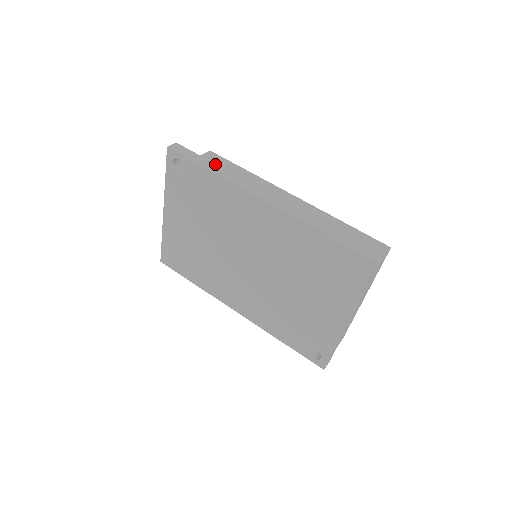
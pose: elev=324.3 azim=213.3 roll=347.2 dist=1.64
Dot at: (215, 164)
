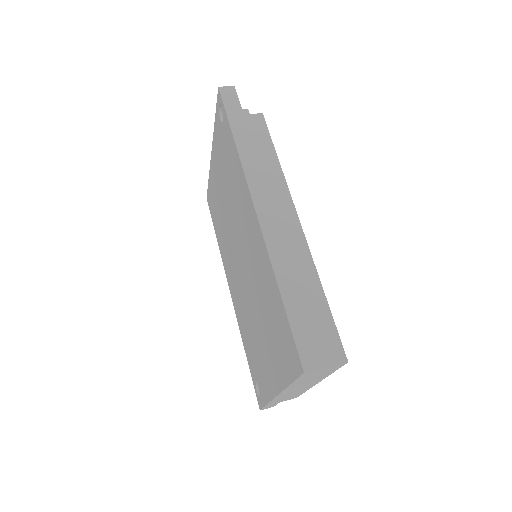
Dot at: (249, 133)
